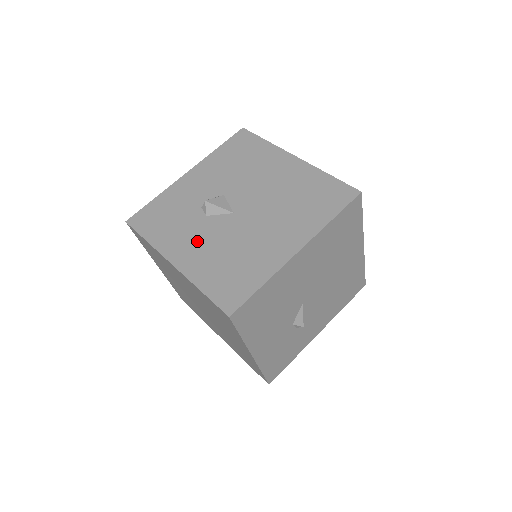
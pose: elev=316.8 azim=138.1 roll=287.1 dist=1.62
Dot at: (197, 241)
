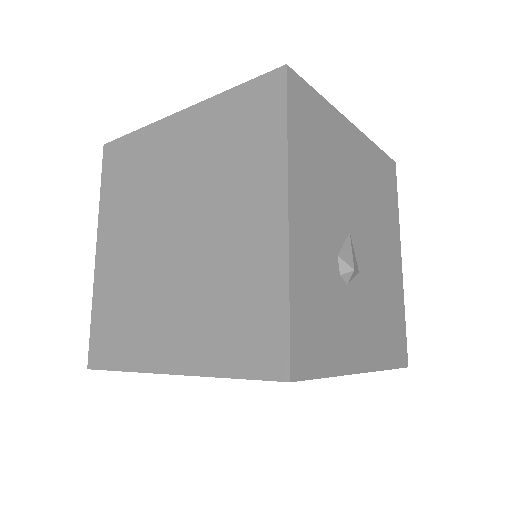
Dot at: occluded
